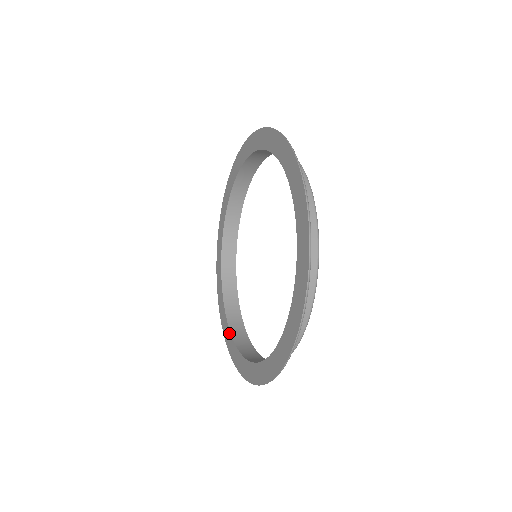
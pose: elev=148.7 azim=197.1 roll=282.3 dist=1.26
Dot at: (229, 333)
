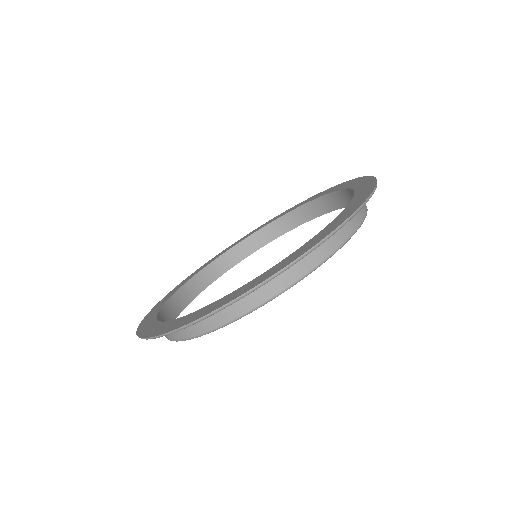
Dot at: (173, 321)
